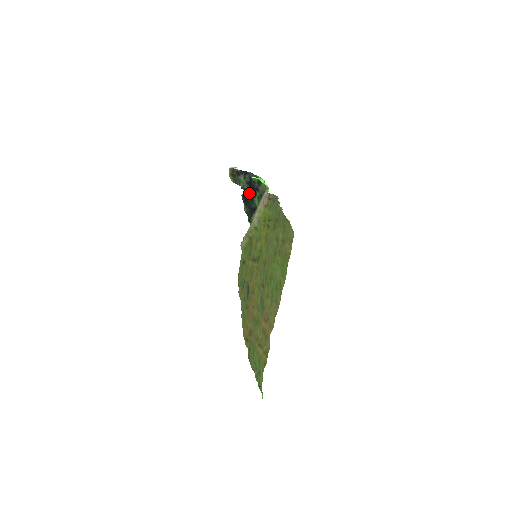
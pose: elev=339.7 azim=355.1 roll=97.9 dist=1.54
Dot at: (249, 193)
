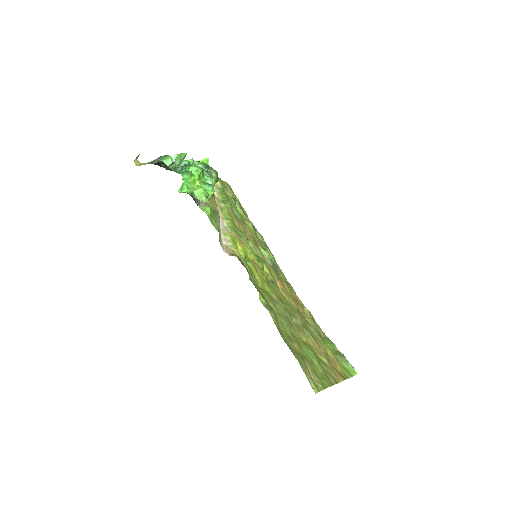
Dot at: occluded
